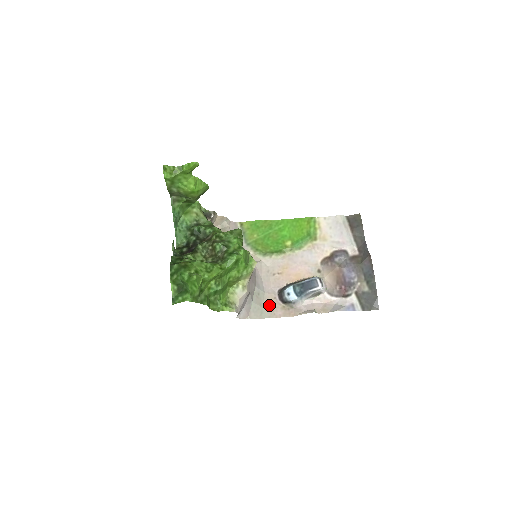
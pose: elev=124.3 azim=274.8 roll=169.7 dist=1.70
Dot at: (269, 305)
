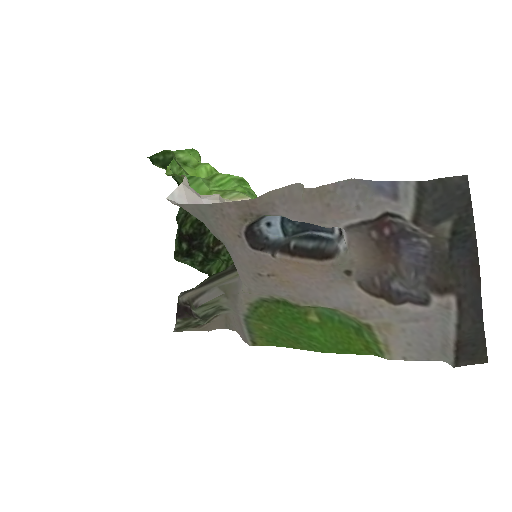
Dot at: (223, 225)
